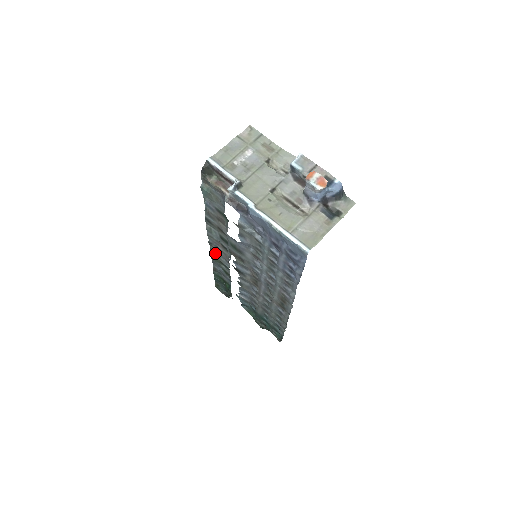
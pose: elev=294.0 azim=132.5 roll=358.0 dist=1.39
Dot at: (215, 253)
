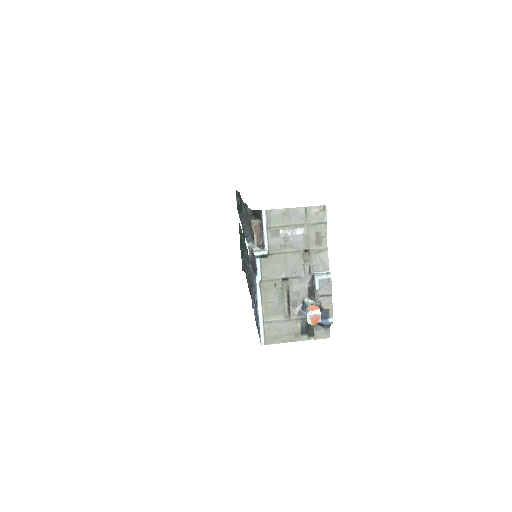
Dot at: occluded
